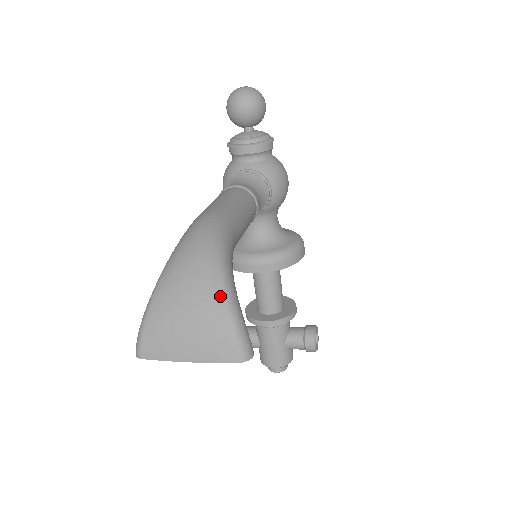
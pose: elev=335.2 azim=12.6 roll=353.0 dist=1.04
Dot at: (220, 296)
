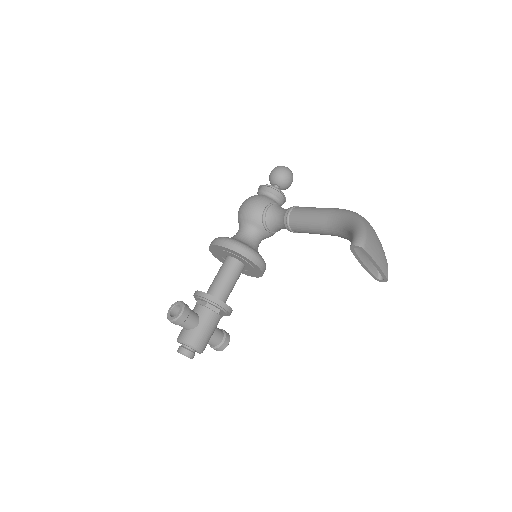
Dot at: occluded
